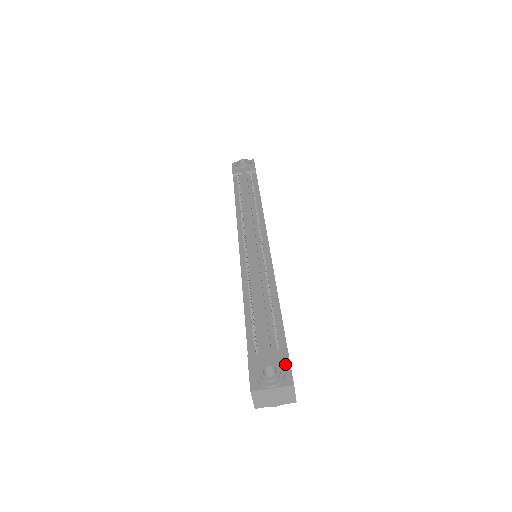
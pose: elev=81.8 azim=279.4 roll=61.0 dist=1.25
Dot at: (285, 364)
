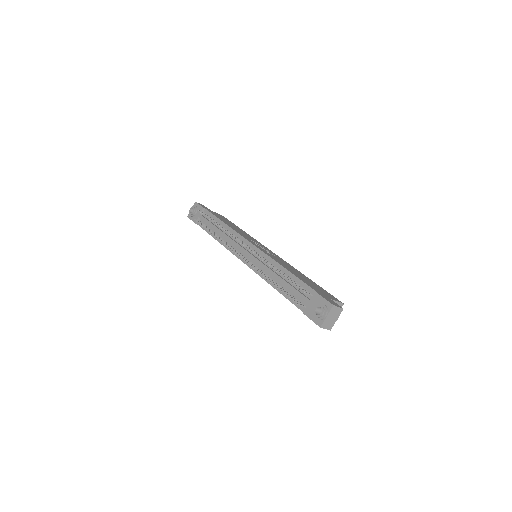
Dot at: (321, 300)
